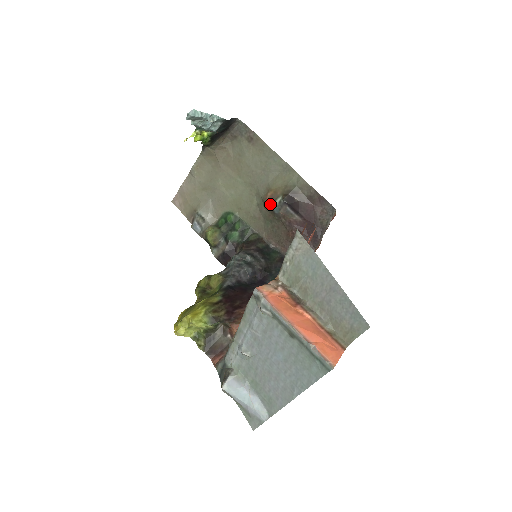
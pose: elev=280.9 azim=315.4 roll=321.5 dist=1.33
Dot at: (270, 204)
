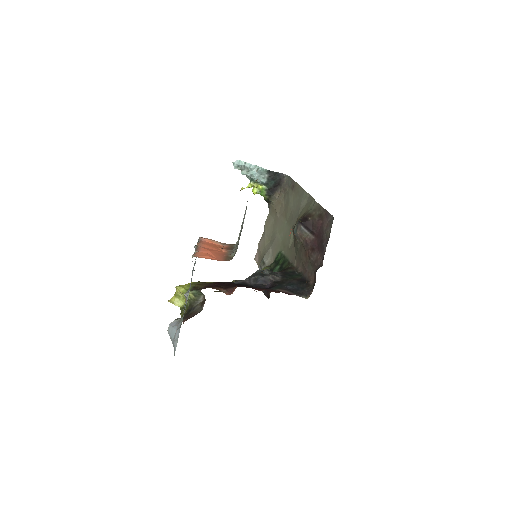
Dot at: occluded
